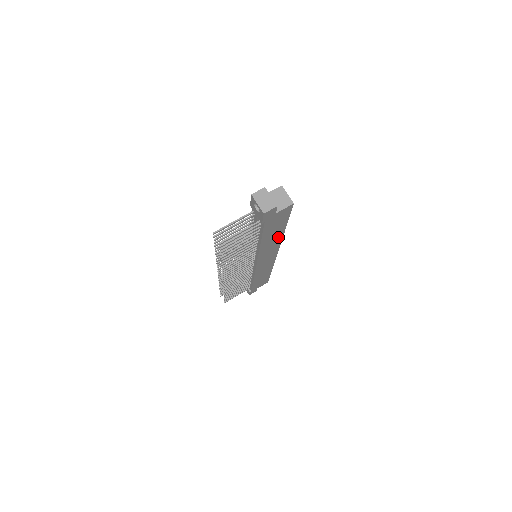
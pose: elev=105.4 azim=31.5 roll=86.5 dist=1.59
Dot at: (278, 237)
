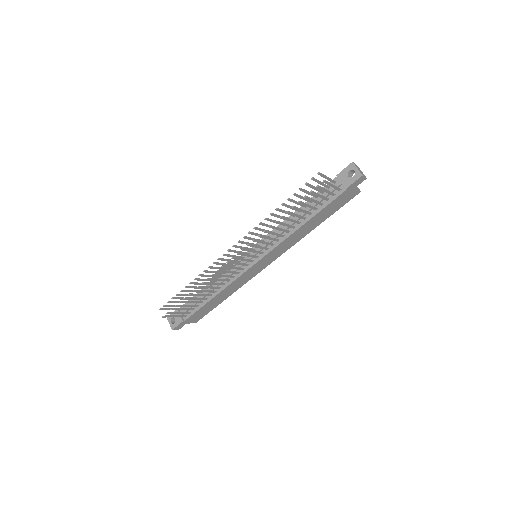
Dot at: (306, 232)
